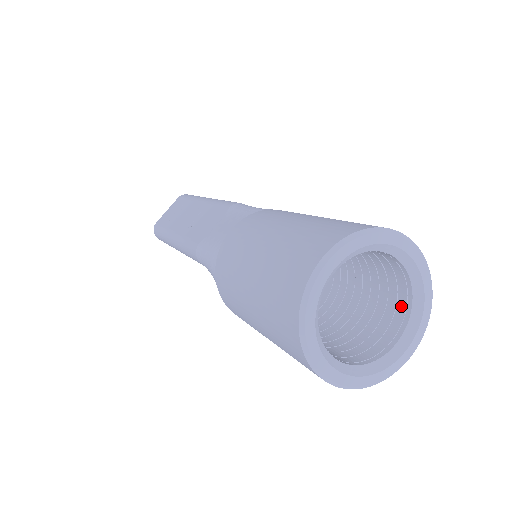
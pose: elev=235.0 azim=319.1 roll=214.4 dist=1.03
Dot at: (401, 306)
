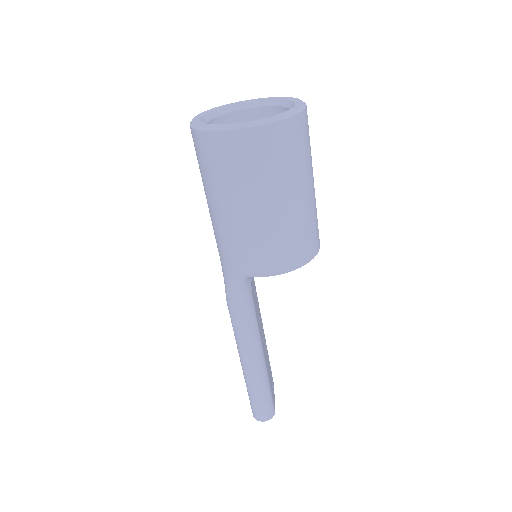
Dot at: occluded
